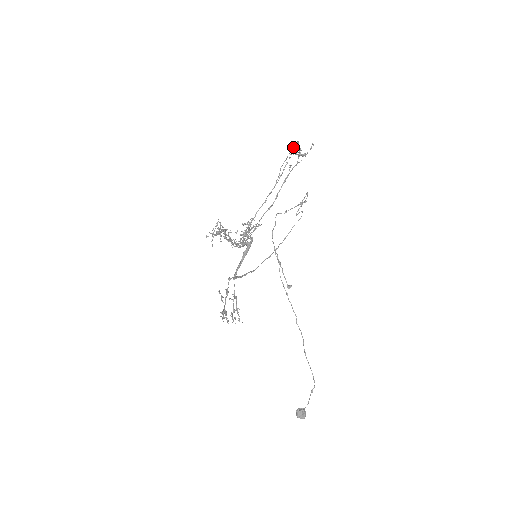
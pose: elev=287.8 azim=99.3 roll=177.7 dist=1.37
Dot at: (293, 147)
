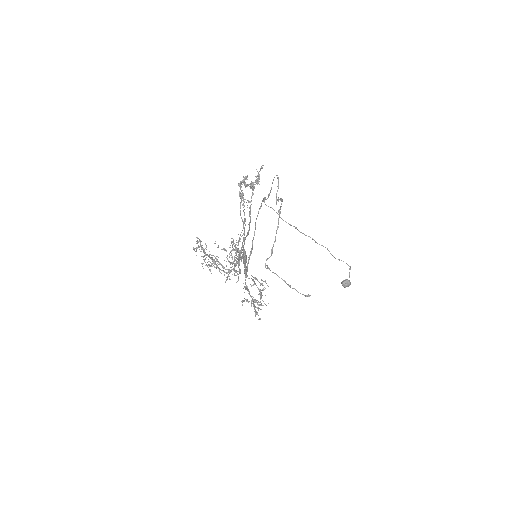
Dot at: occluded
